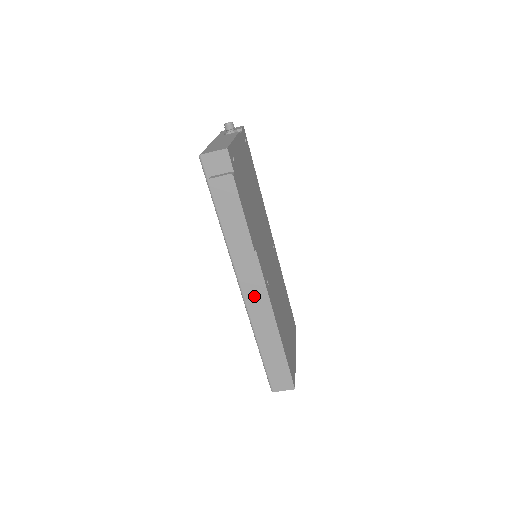
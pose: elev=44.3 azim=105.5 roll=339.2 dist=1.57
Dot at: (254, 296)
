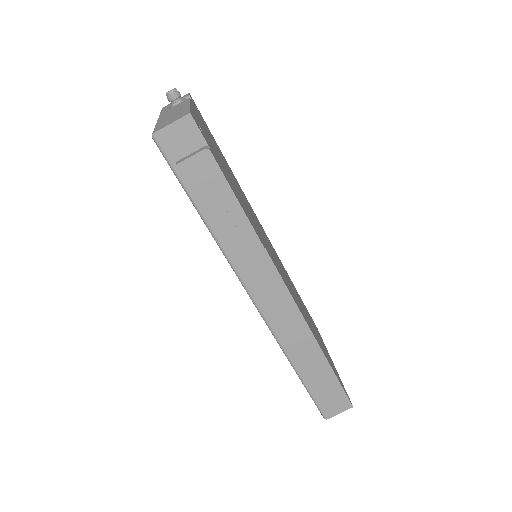
Dot at: (276, 309)
